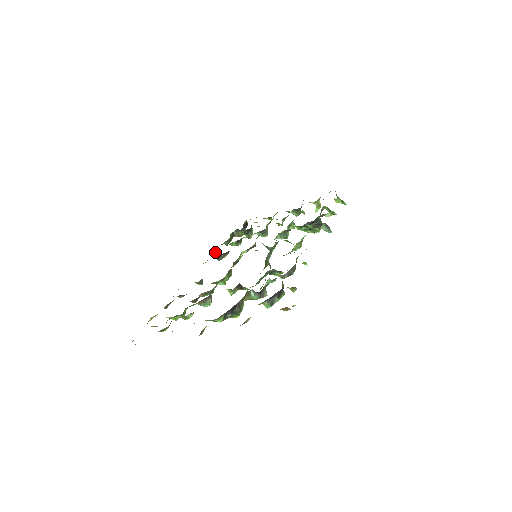
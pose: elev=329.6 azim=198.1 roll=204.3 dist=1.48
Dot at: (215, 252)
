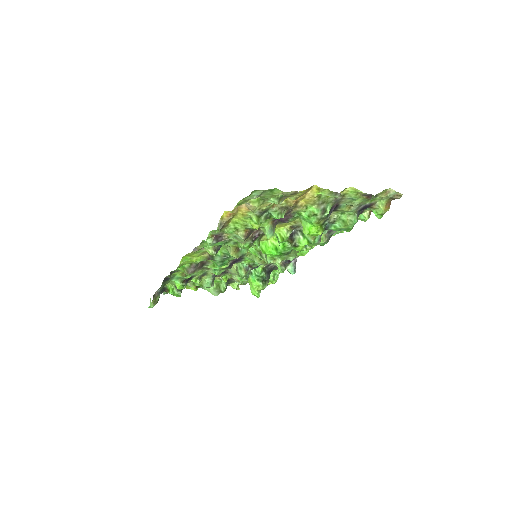
Dot at: (170, 276)
